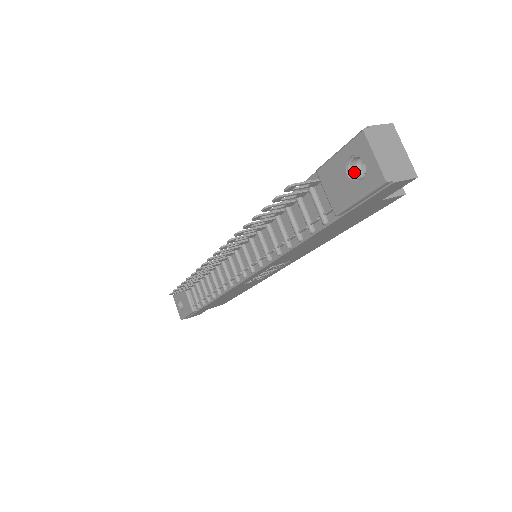
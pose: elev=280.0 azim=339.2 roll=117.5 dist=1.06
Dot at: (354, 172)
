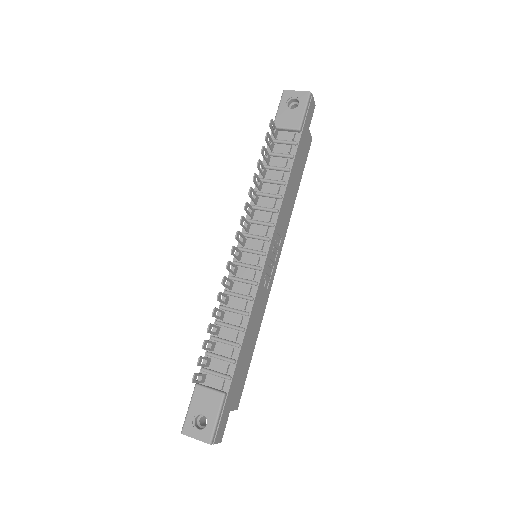
Dot at: (292, 110)
